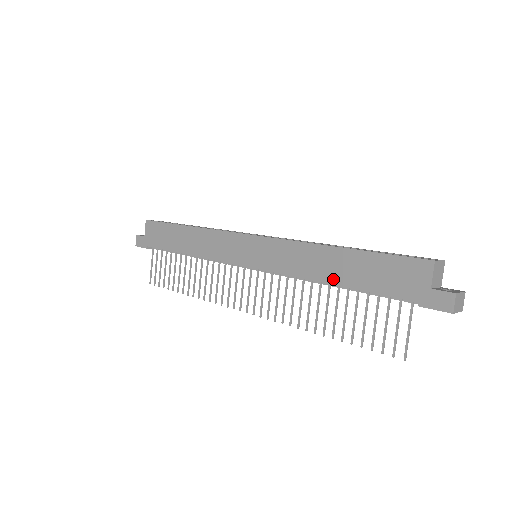
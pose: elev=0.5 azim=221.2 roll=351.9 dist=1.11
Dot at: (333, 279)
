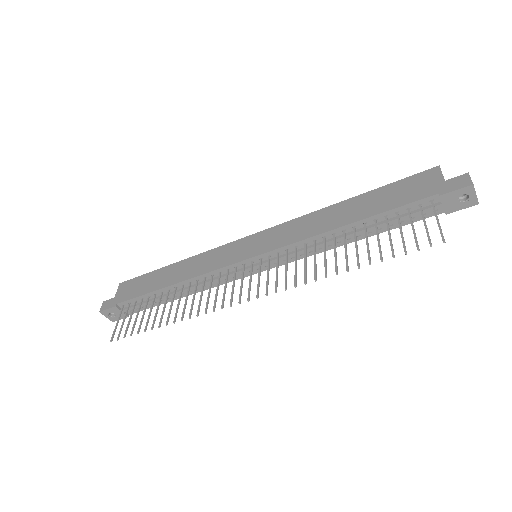
Dot at: (348, 220)
